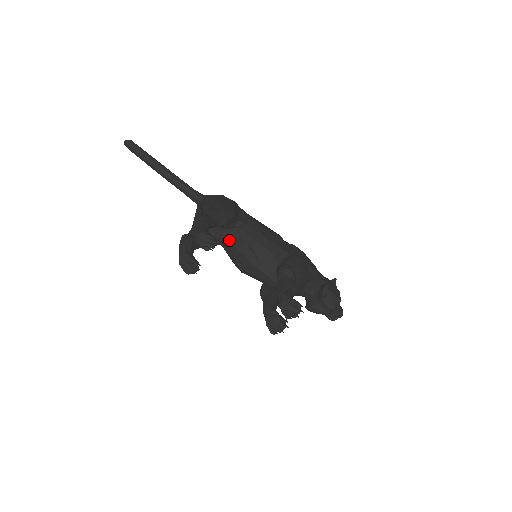
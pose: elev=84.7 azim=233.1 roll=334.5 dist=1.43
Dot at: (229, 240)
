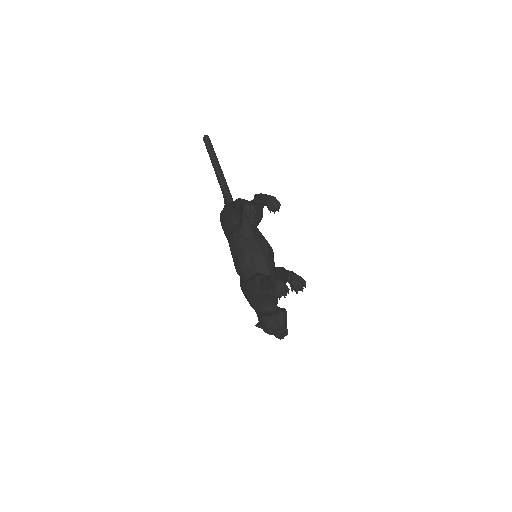
Dot at: (252, 230)
